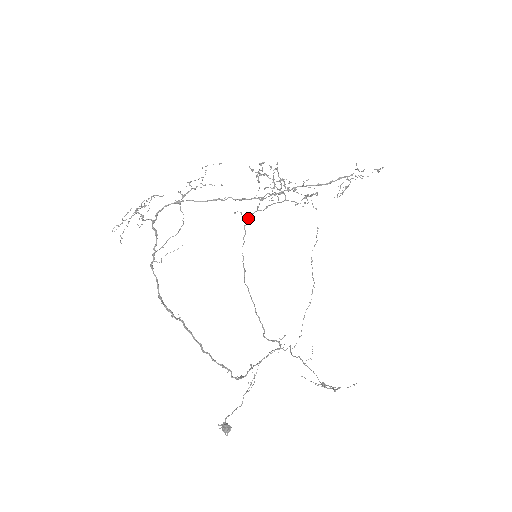
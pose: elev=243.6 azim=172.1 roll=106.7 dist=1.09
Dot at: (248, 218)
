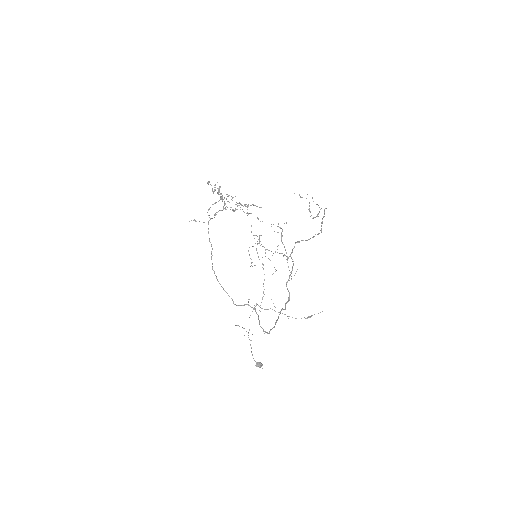
Dot at: occluded
